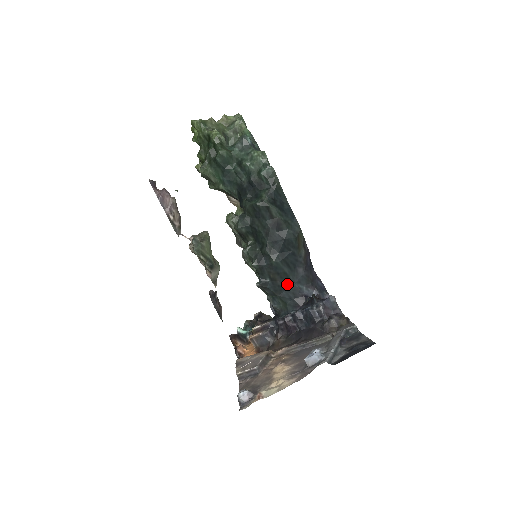
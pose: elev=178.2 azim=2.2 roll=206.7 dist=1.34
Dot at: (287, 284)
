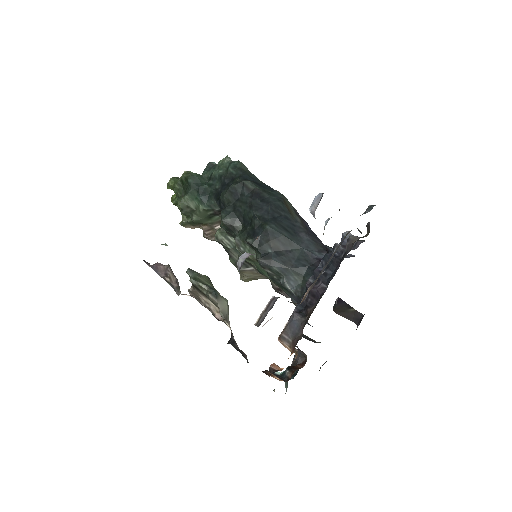
Dot at: (294, 252)
